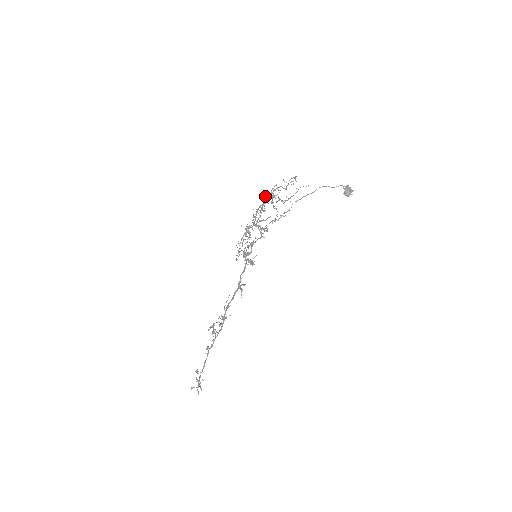
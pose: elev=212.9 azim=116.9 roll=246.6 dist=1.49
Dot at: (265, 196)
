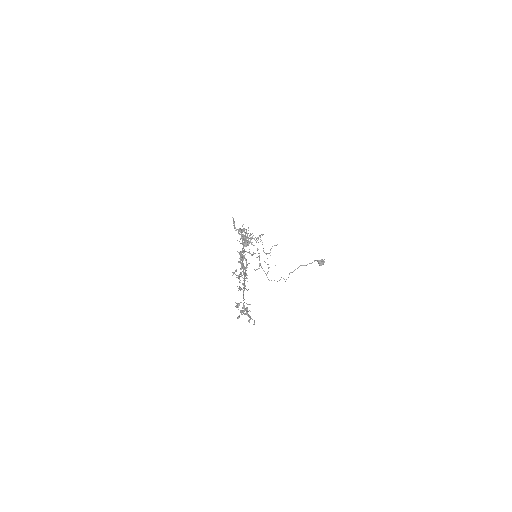
Dot at: occluded
